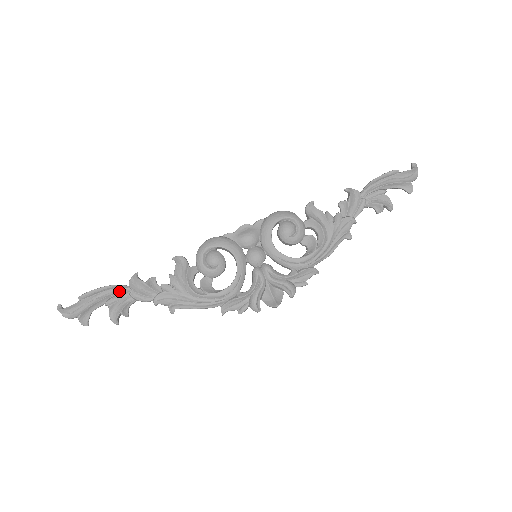
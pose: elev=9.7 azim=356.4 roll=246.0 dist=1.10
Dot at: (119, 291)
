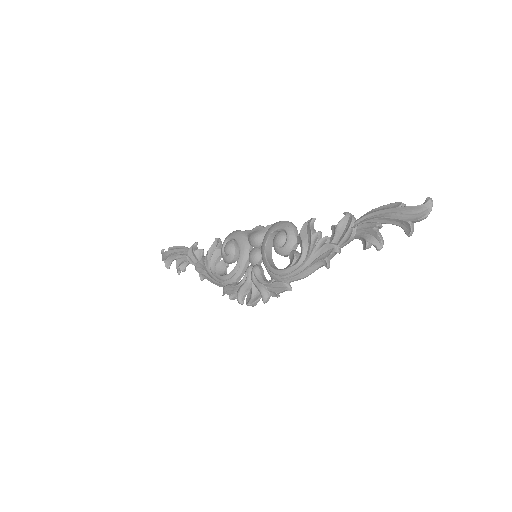
Dot at: (184, 252)
